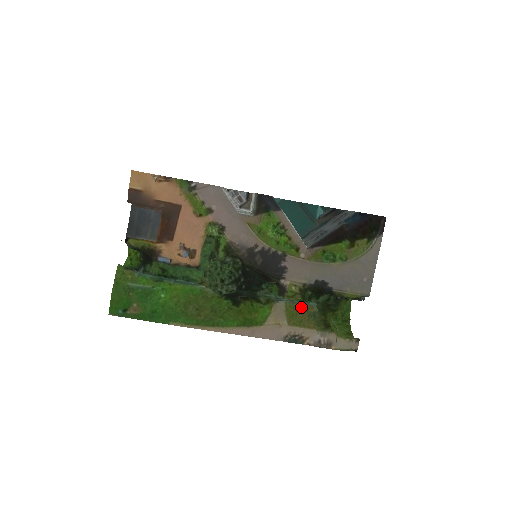
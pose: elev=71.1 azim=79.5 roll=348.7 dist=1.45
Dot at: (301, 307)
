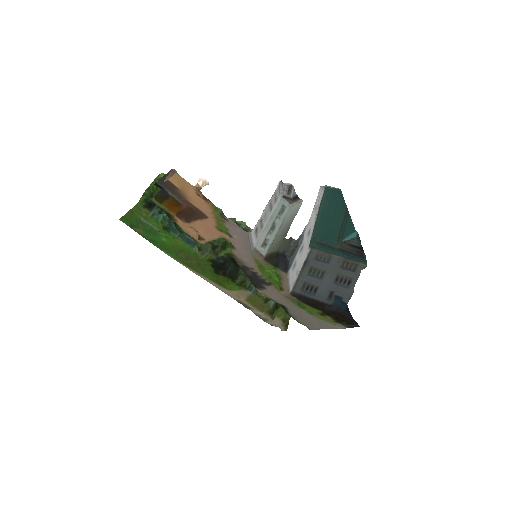
Dot at: (261, 302)
